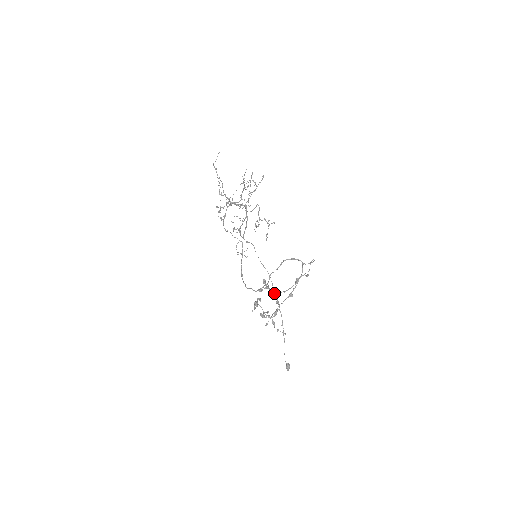
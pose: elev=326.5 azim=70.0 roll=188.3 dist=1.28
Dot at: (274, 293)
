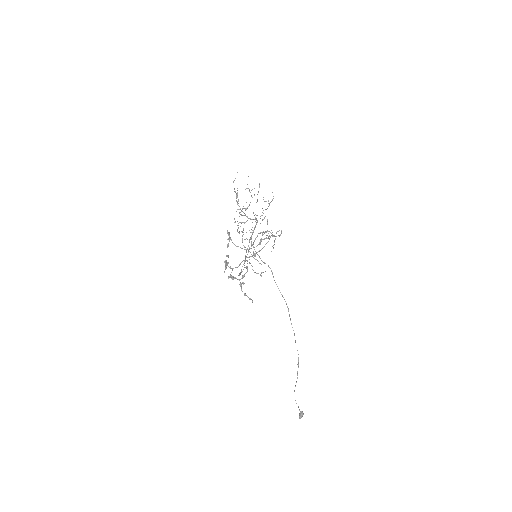
Dot at: (237, 246)
